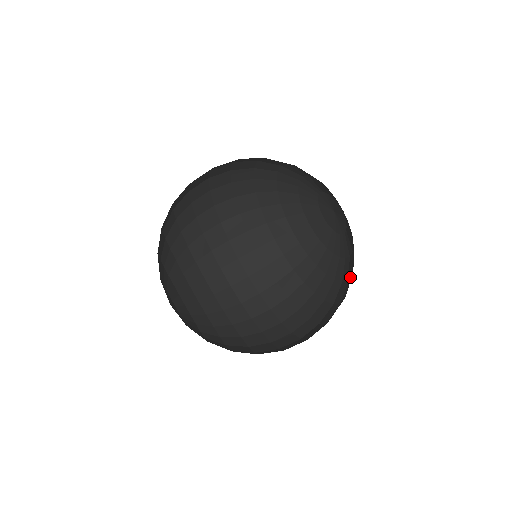
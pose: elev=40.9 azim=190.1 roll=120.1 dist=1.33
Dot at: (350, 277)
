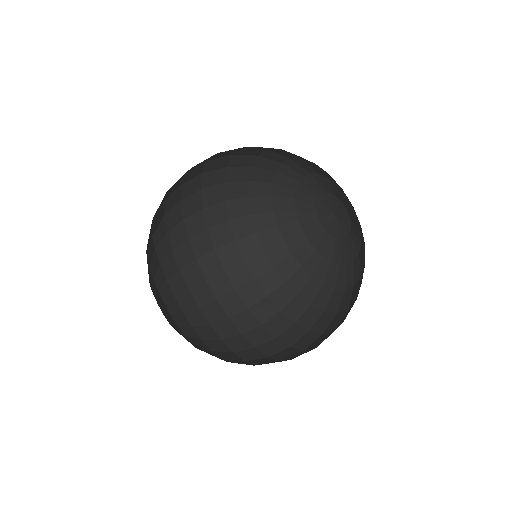
Dot at: (329, 286)
